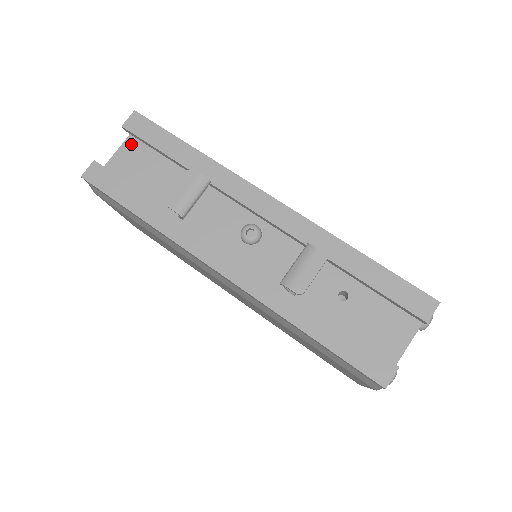
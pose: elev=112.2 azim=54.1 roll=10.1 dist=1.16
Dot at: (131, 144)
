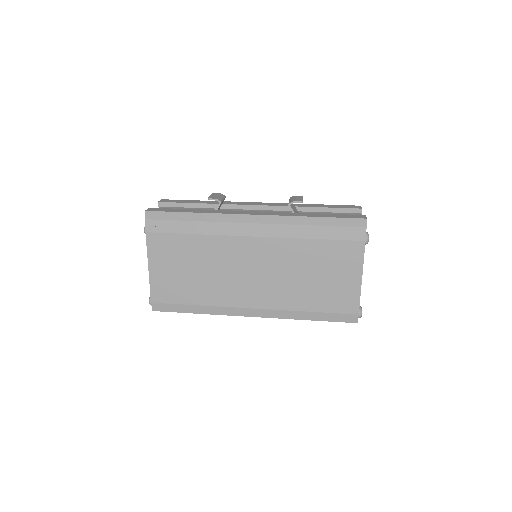
Dot at: occluded
